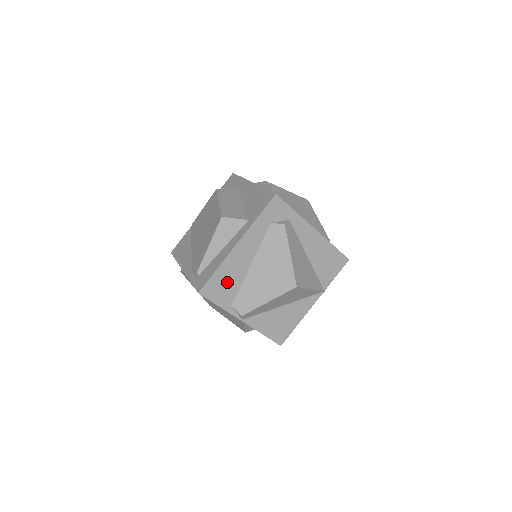
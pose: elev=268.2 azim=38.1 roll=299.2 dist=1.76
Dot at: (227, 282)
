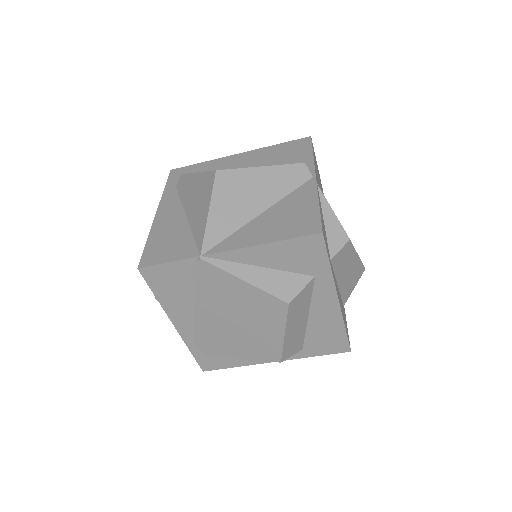
Dot at: occluded
